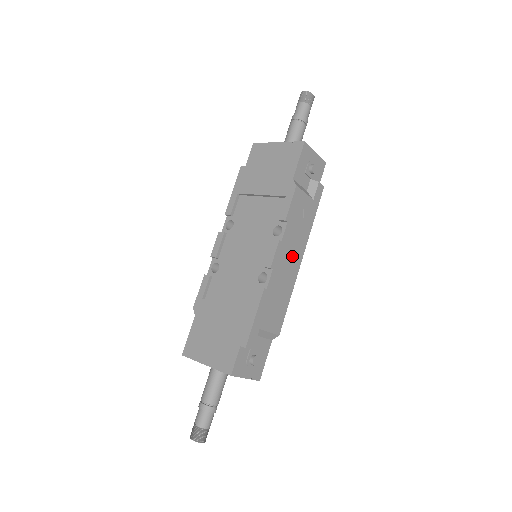
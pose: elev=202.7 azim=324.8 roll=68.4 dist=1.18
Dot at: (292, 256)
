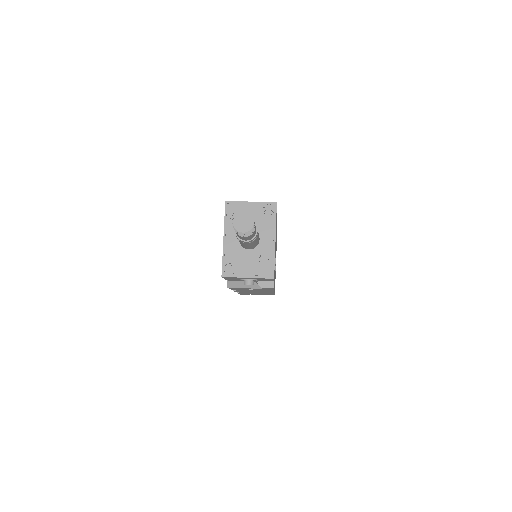
Dot at: occluded
